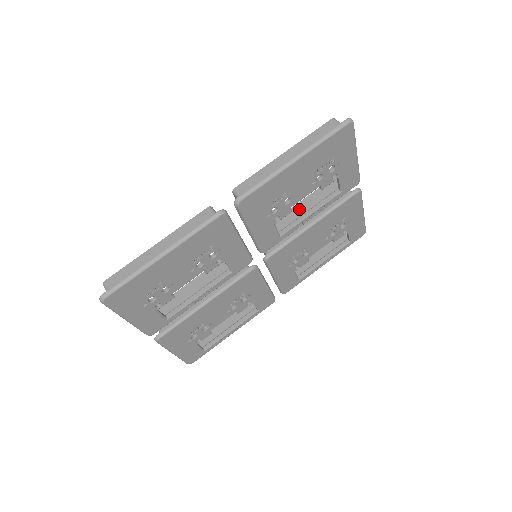
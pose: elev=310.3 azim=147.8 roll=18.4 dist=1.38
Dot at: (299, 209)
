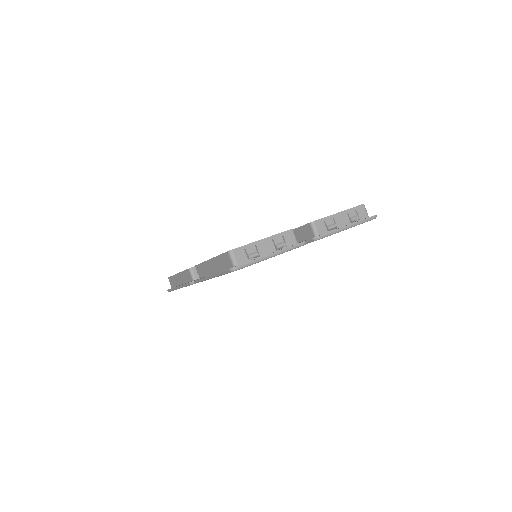
Dot at: occluded
